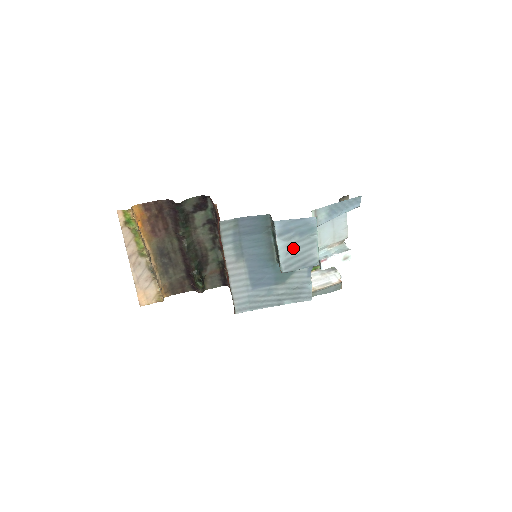
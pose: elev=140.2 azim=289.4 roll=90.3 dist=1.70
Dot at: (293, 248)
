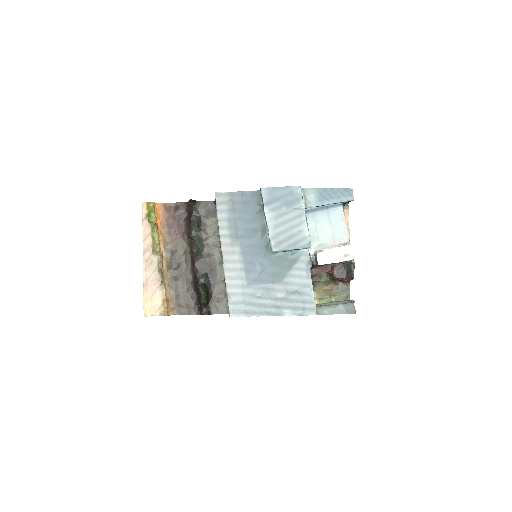
Dot at: (281, 221)
